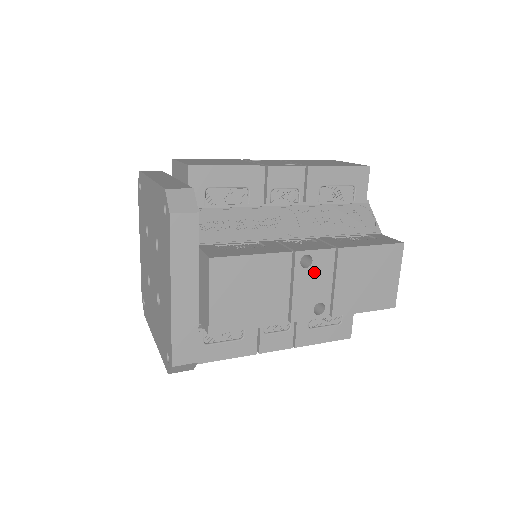
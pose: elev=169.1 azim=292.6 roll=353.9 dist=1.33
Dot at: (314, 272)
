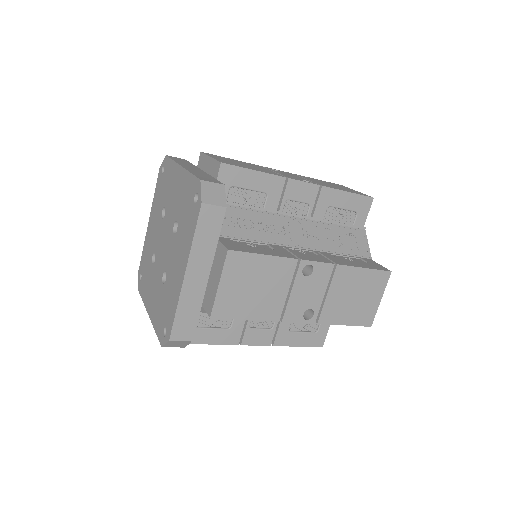
Dot at: (312, 281)
